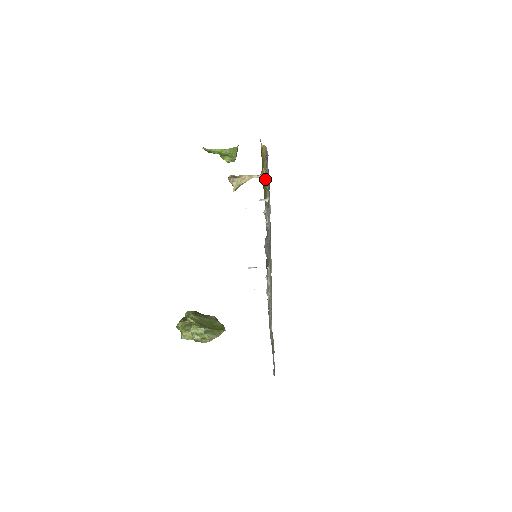
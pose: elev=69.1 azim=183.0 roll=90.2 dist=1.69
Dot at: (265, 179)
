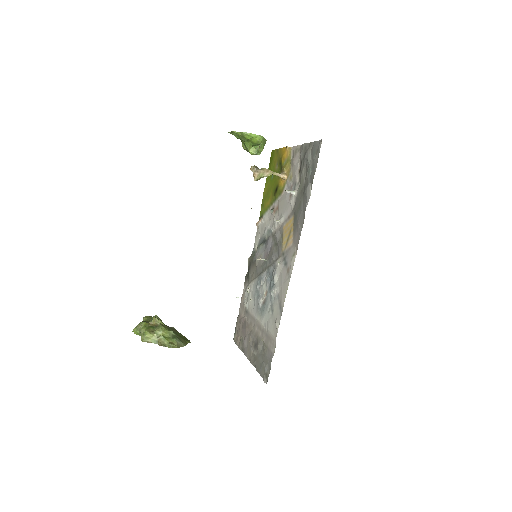
Dot at: (283, 180)
